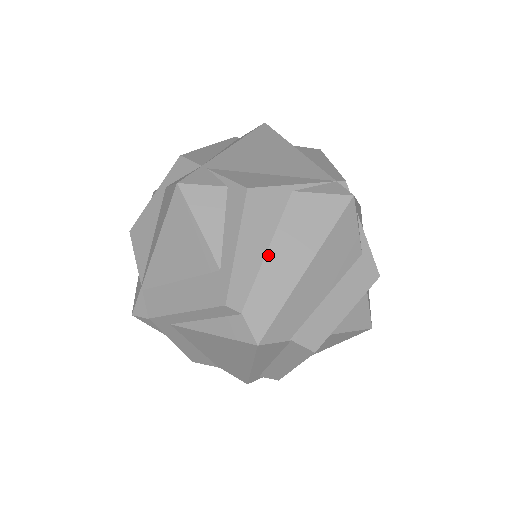
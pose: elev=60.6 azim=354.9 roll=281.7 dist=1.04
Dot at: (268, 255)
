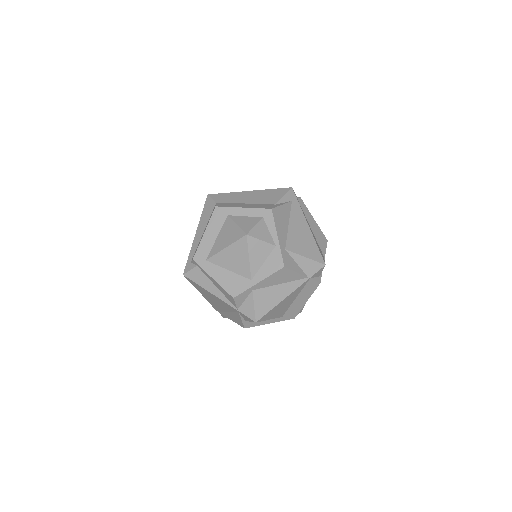
Dot at: occluded
